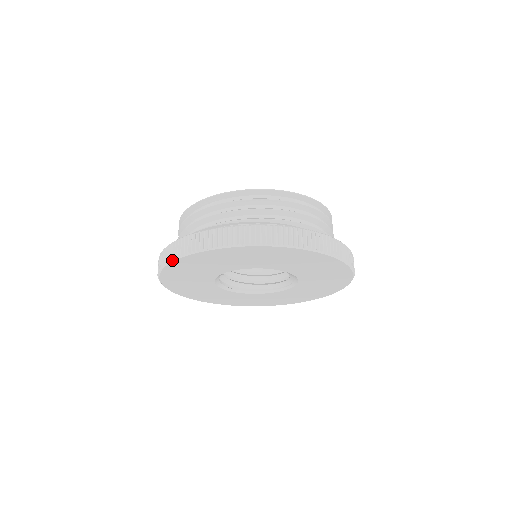
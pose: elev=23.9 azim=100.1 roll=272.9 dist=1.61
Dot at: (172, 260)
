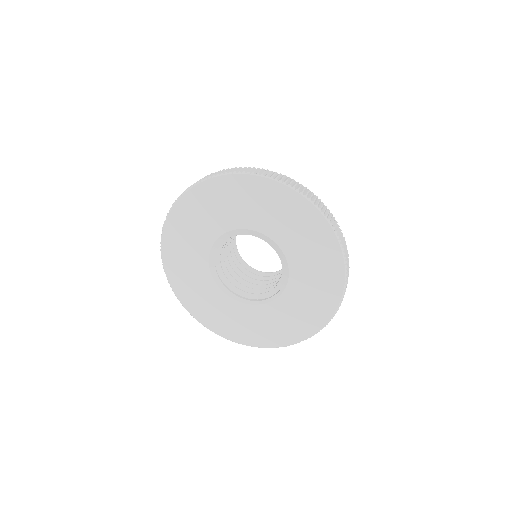
Dot at: (161, 251)
